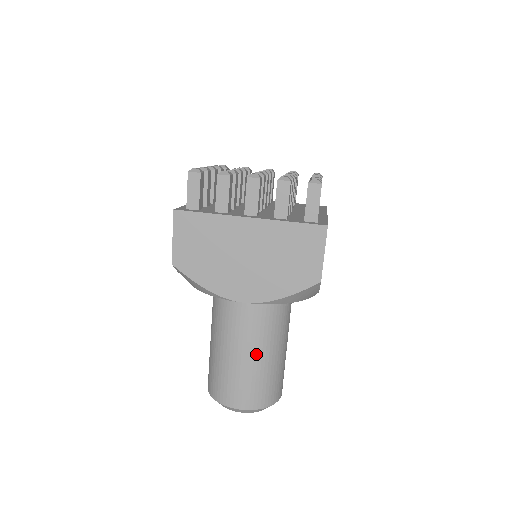
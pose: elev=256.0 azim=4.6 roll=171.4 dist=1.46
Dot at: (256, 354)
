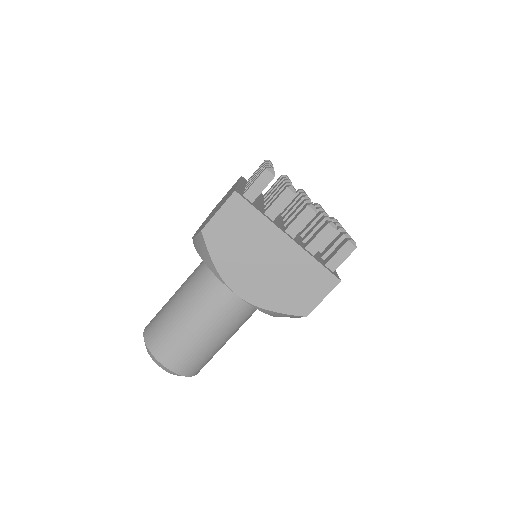
Dot at: (211, 334)
